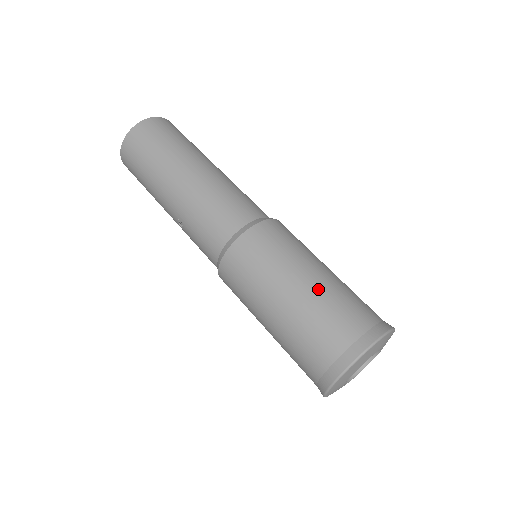
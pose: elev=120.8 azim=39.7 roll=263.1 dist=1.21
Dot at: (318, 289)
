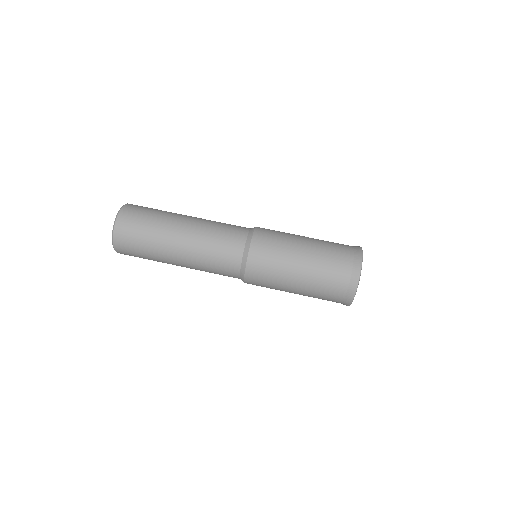
Dot at: (308, 282)
